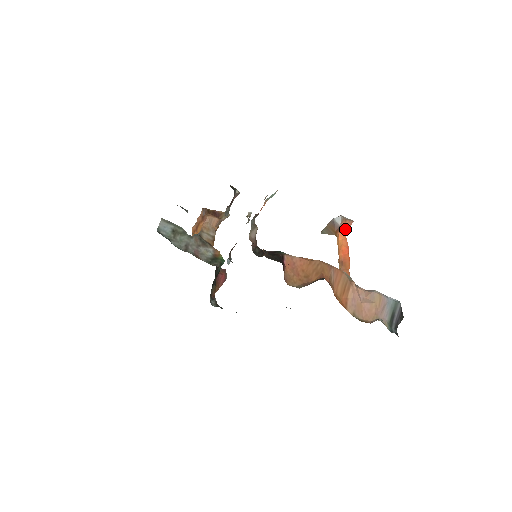
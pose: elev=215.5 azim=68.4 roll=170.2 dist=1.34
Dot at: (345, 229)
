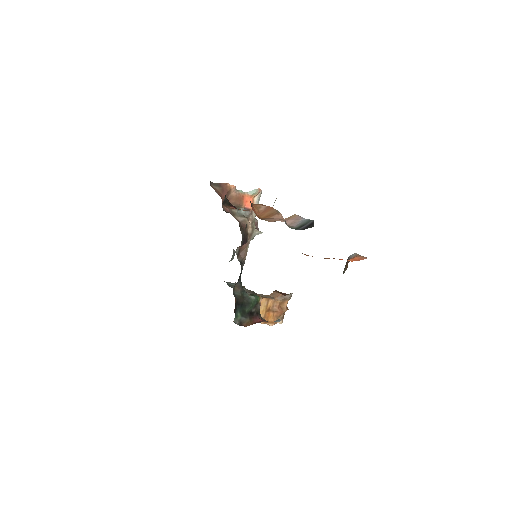
Dot at: (355, 259)
